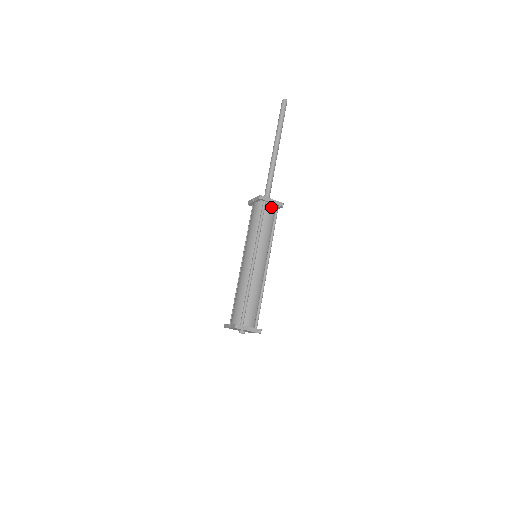
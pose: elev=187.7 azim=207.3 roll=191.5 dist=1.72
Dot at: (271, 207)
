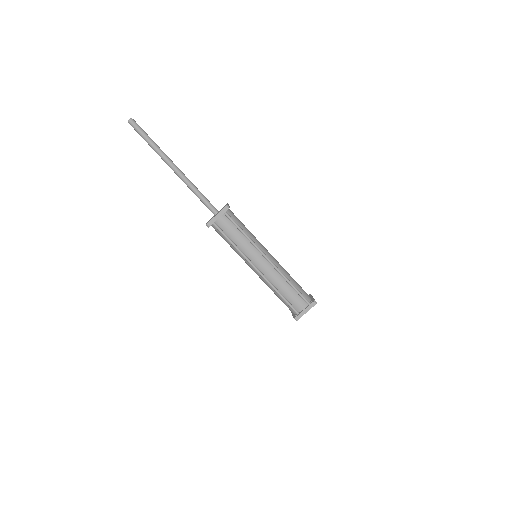
Dot at: (222, 220)
